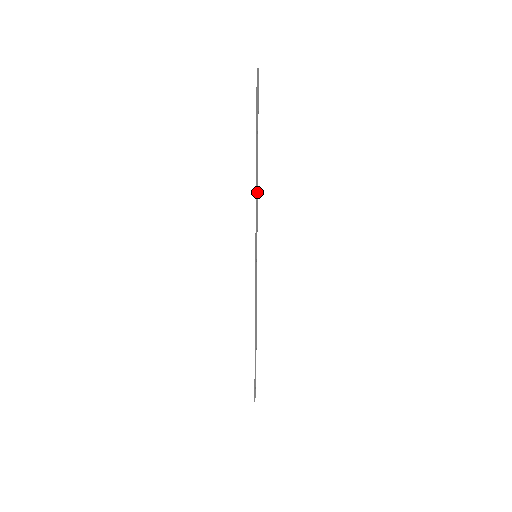
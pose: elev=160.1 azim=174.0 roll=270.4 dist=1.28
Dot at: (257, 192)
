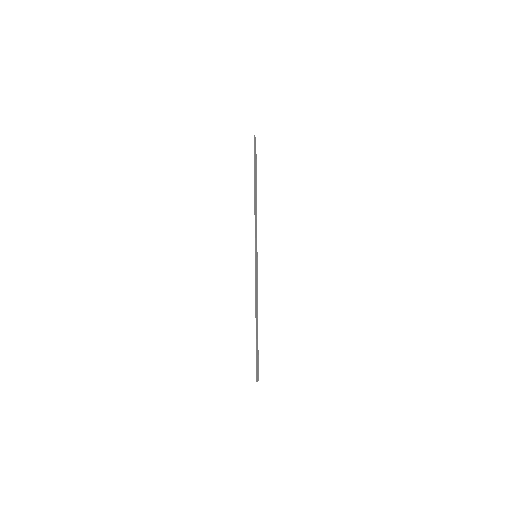
Dot at: occluded
